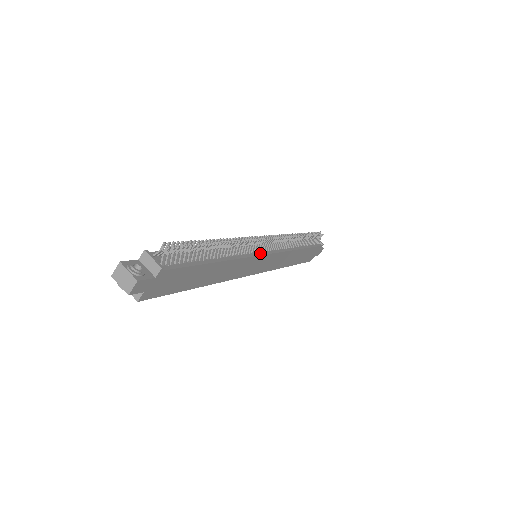
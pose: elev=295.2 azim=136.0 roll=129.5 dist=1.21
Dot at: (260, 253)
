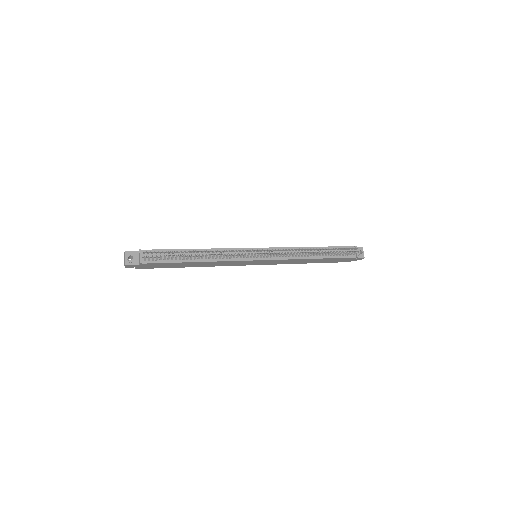
Dot at: (250, 259)
